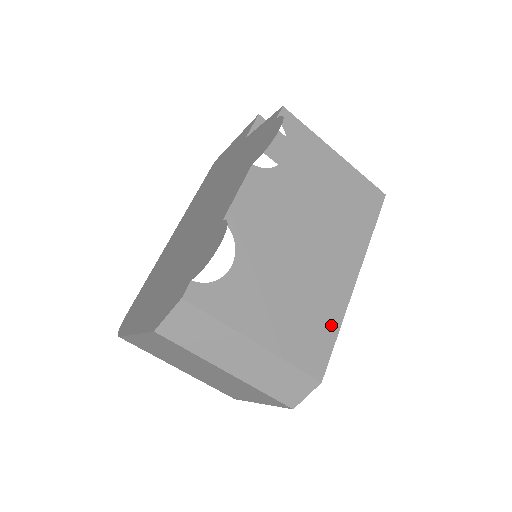
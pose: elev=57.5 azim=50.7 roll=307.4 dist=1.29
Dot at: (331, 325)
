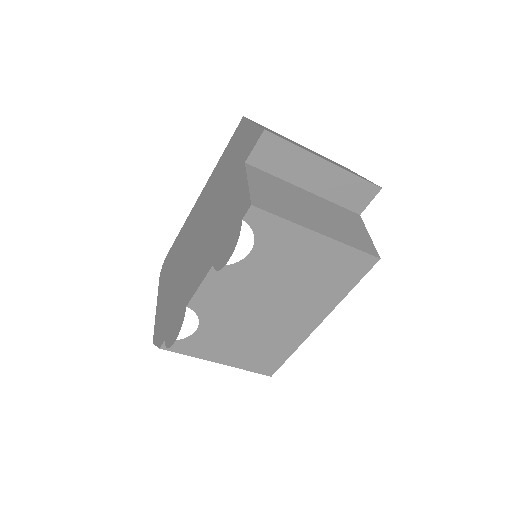
Dot at: (285, 351)
